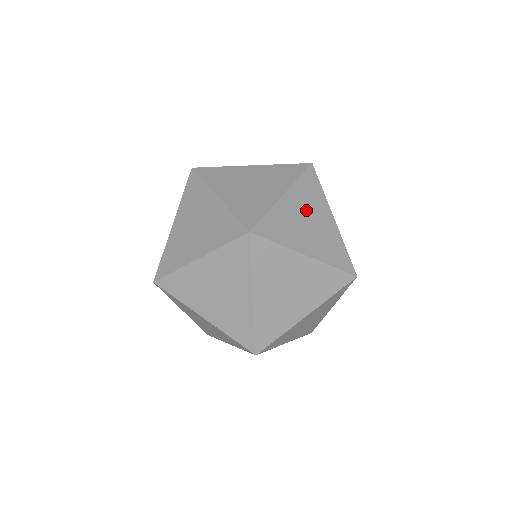
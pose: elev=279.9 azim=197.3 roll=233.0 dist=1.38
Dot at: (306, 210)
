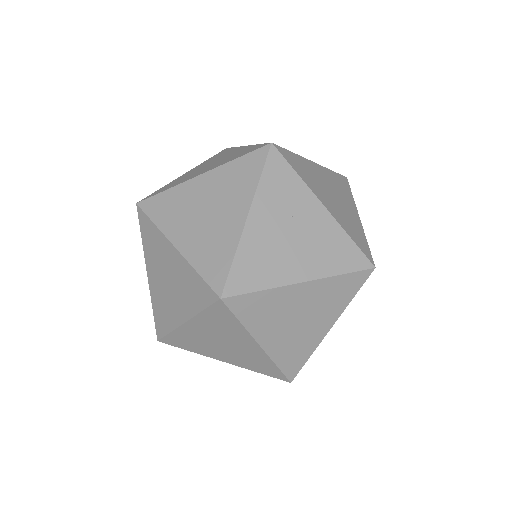
Dot at: occluded
